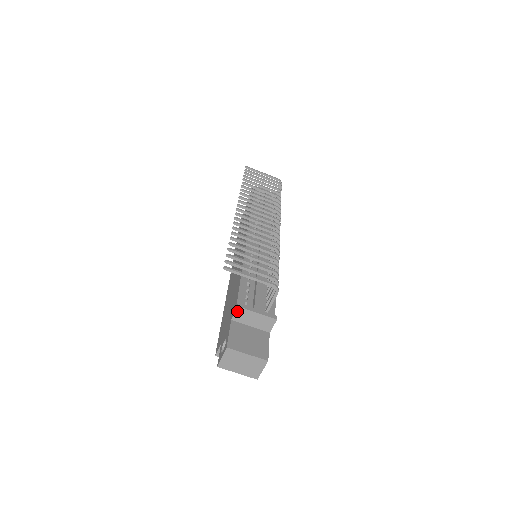
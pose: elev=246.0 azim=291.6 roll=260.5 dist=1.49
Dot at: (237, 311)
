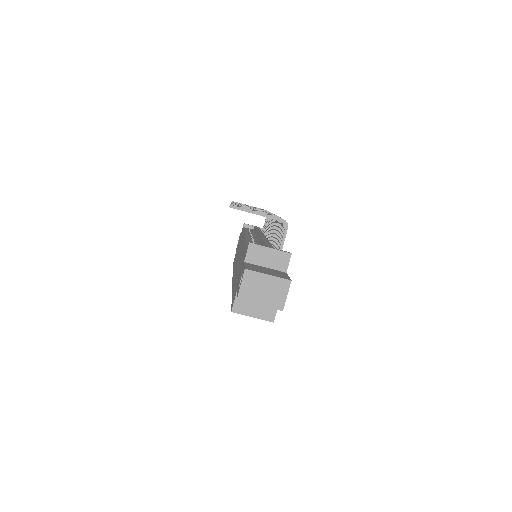
Dot at: (249, 249)
